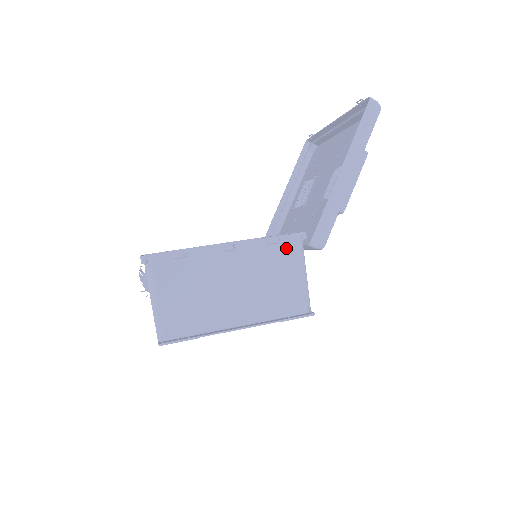
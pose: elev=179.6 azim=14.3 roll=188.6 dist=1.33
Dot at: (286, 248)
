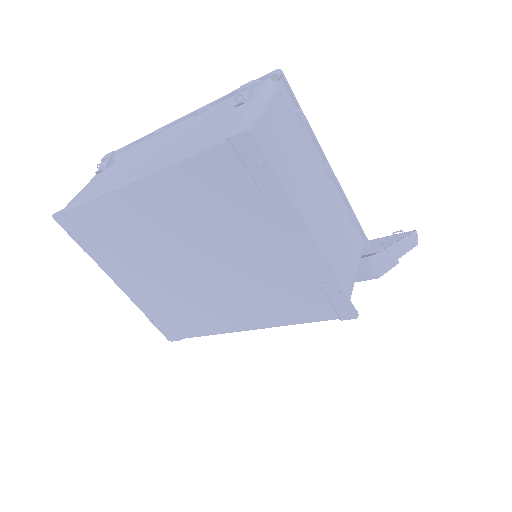
Dot at: (355, 237)
